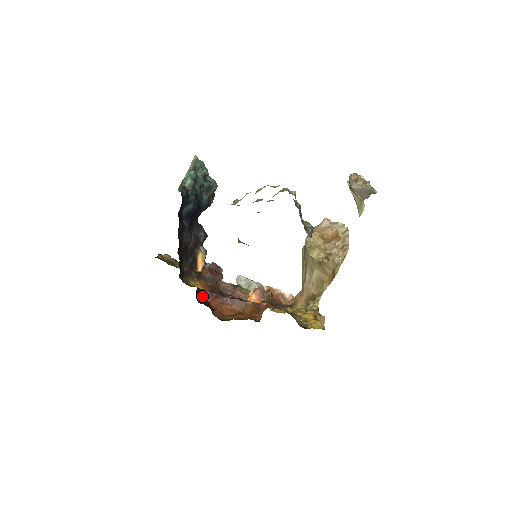
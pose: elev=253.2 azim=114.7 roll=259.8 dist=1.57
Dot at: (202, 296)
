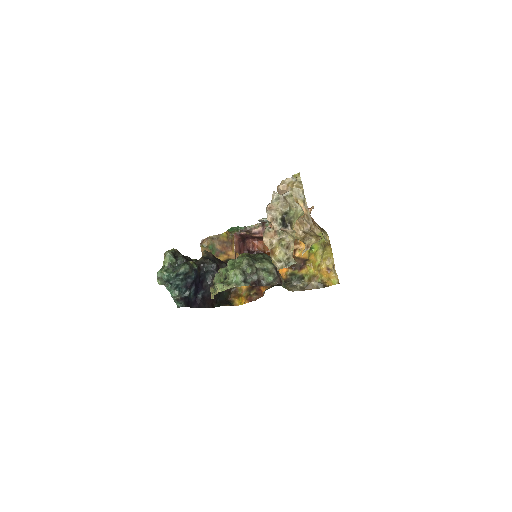
Dot at: (249, 248)
